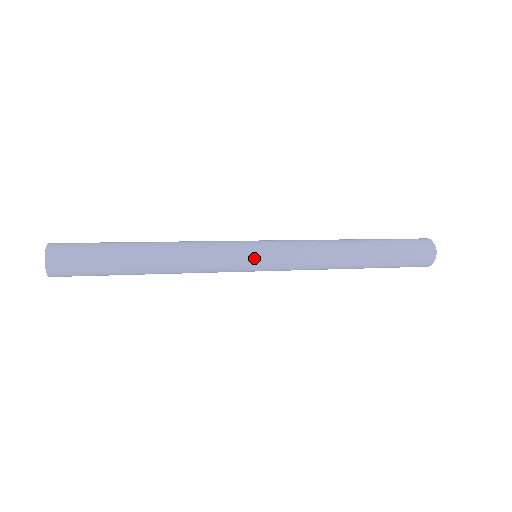
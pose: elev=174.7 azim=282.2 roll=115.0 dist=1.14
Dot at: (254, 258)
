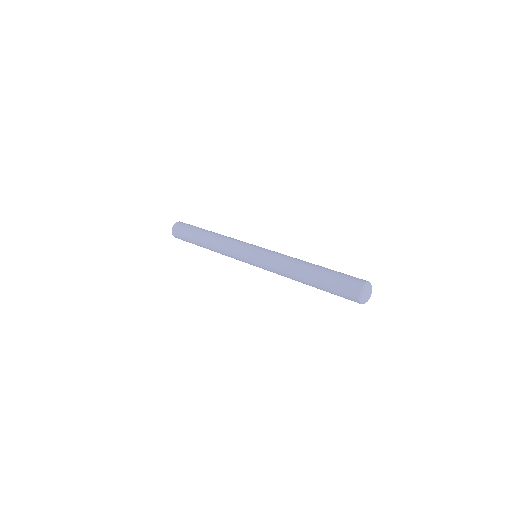
Dot at: (249, 250)
